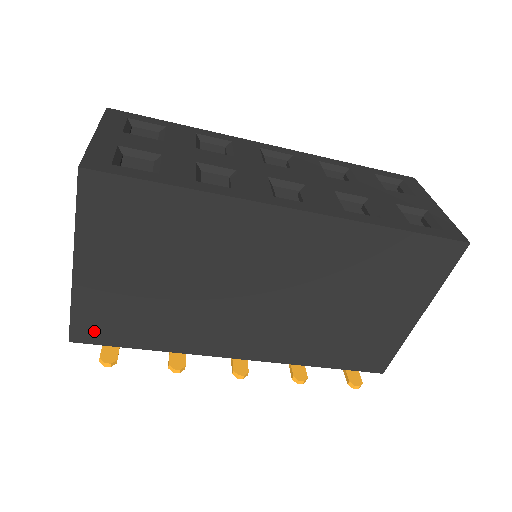
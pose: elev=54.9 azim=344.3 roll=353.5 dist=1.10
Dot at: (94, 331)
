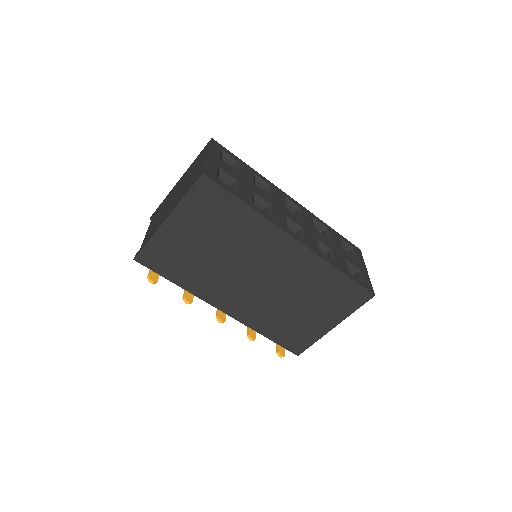
Dot at: (152, 259)
